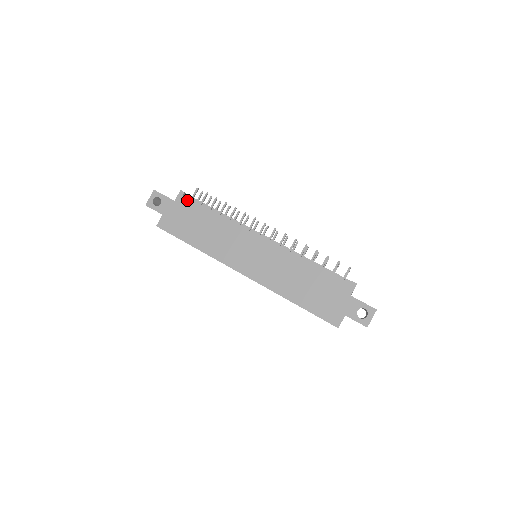
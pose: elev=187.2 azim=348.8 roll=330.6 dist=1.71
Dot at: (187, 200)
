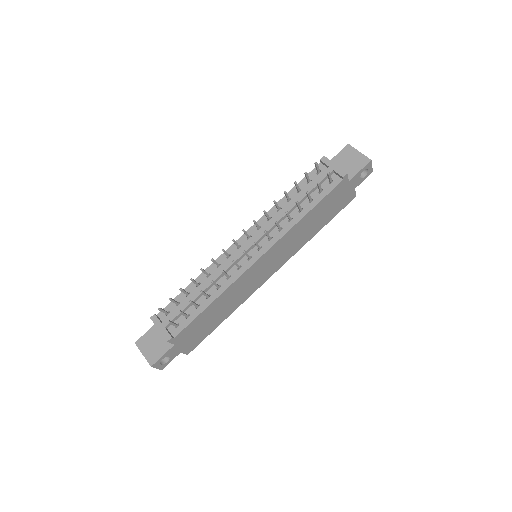
Dot at: (181, 333)
